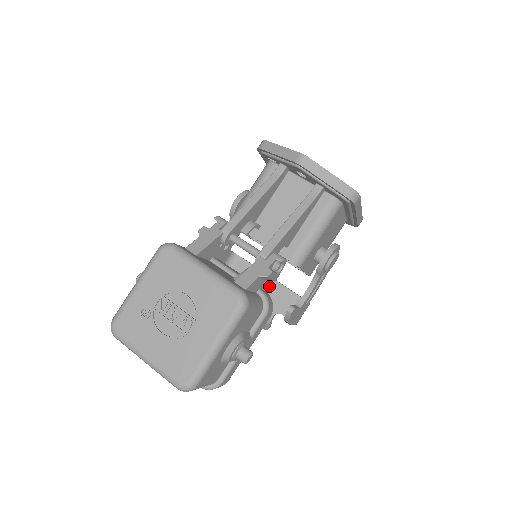
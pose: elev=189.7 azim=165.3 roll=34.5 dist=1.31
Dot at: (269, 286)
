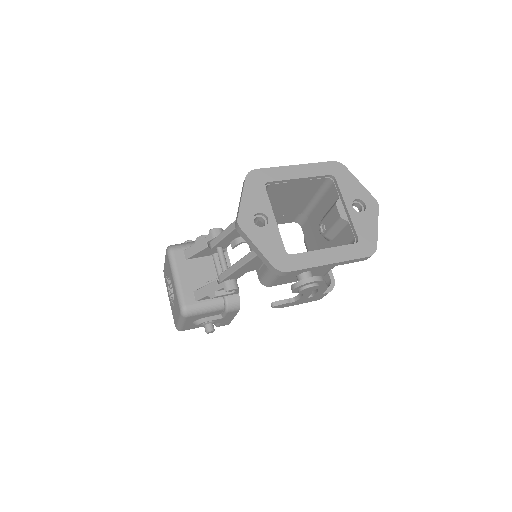
Dot at: occluded
